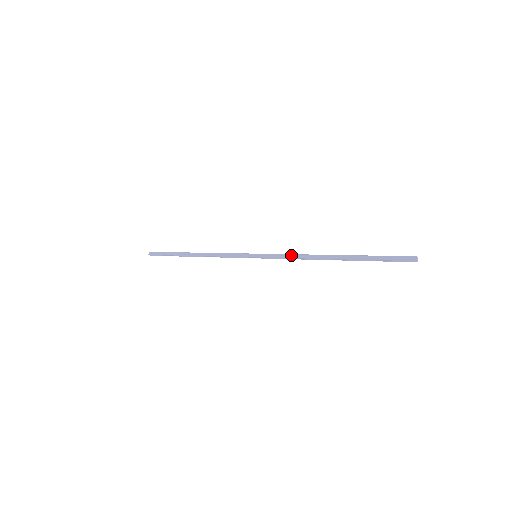
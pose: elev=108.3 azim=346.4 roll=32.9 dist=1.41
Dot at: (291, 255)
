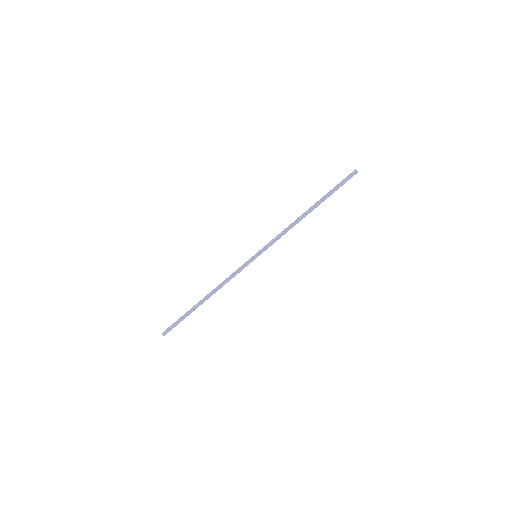
Dot at: (282, 234)
